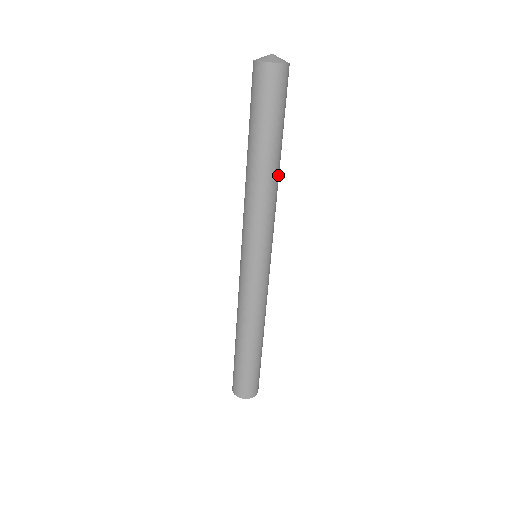
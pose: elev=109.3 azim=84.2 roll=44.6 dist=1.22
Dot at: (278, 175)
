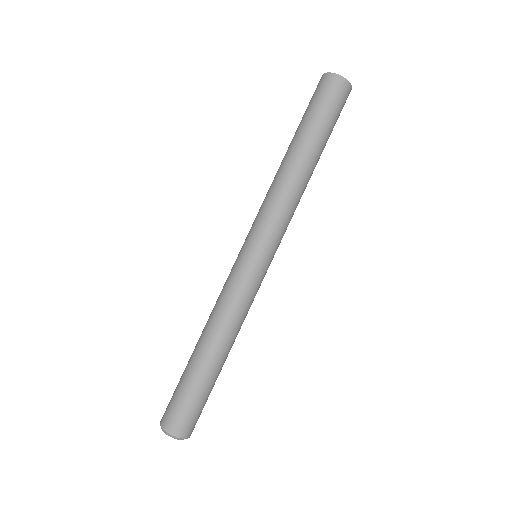
Dot at: (308, 176)
